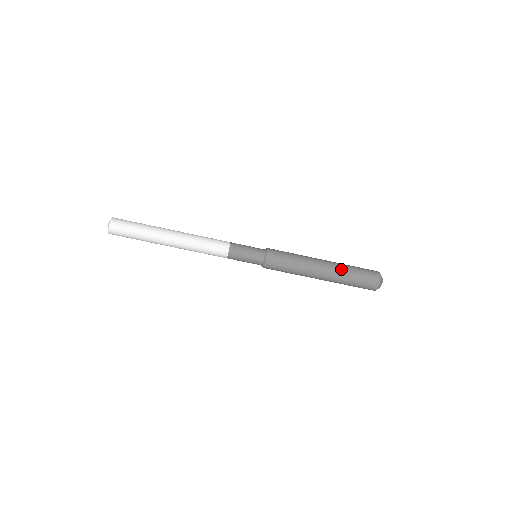
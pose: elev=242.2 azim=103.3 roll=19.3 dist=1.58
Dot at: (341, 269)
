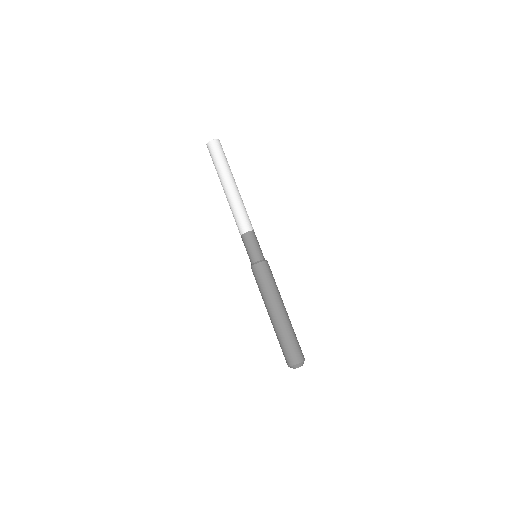
Dot at: occluded
